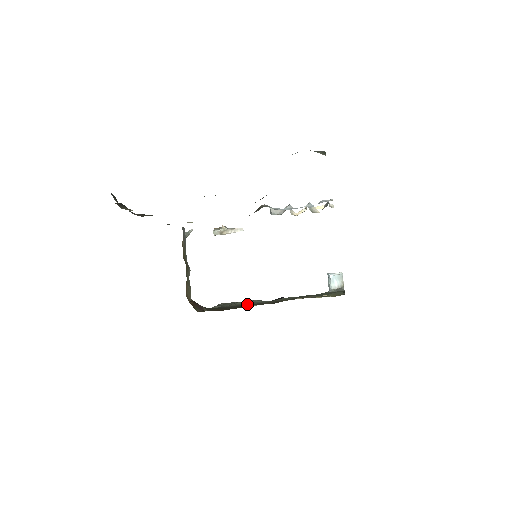
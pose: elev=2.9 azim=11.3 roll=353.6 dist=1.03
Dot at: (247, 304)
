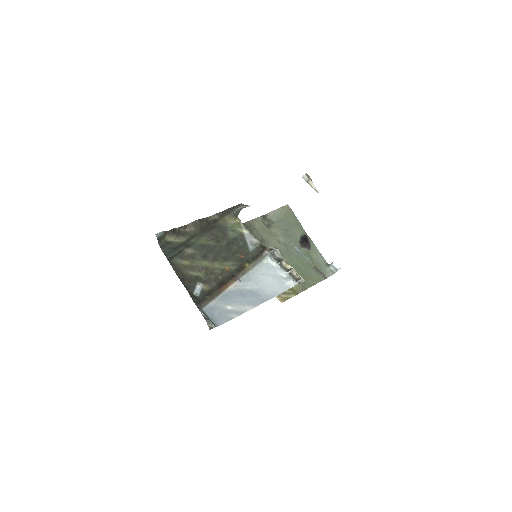
Dot at: (267, 243)
